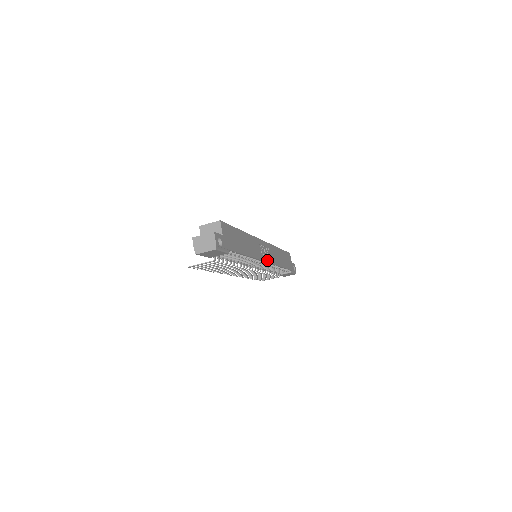
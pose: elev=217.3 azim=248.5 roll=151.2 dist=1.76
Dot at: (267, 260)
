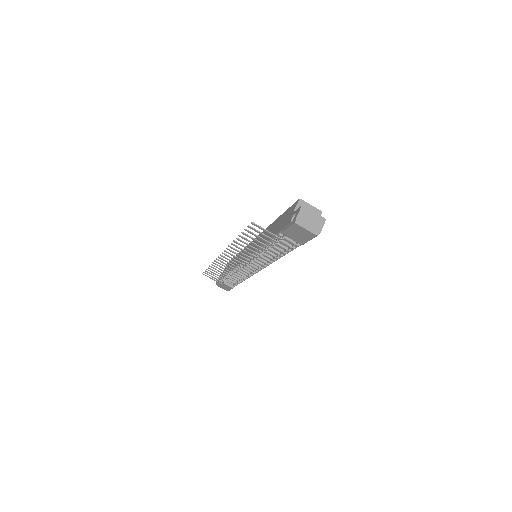
Dot at: occluded
